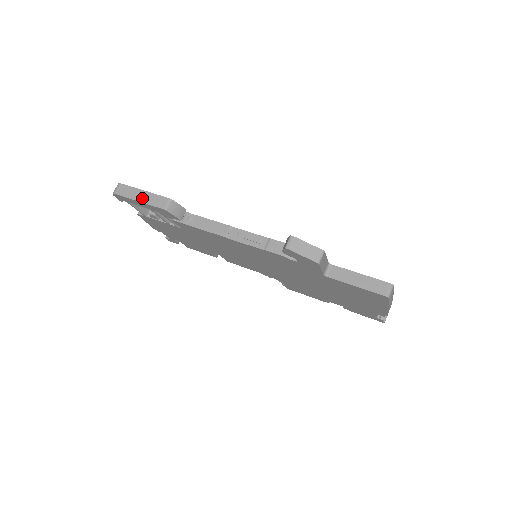
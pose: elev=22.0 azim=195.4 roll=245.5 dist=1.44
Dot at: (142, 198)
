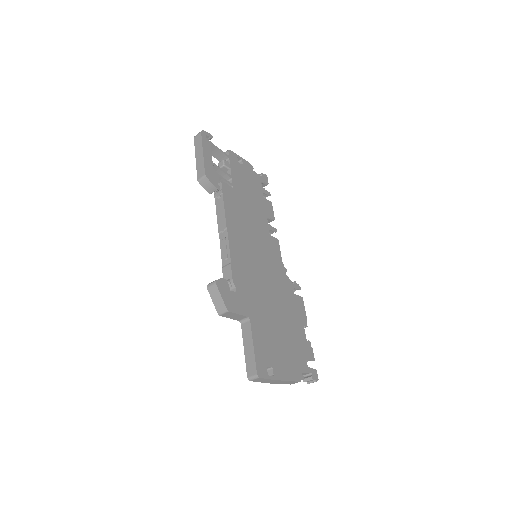
Dot at: (198, 158)
